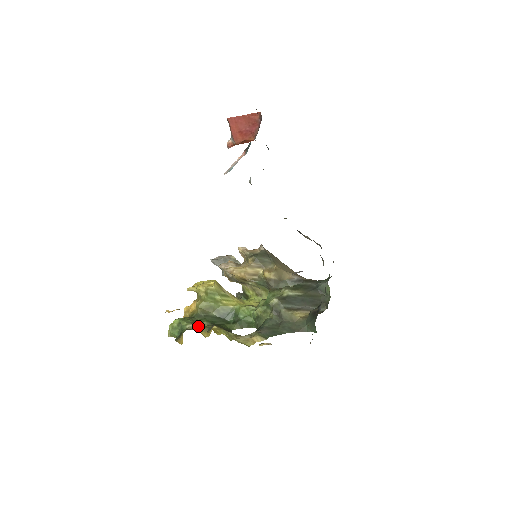
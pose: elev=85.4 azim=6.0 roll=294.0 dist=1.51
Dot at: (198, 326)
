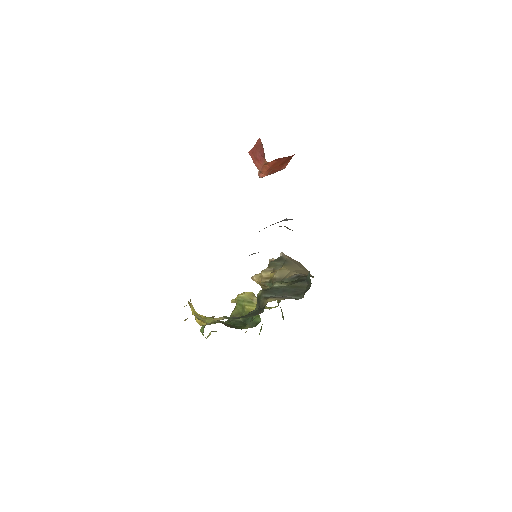
Dot at: (213, 323)
